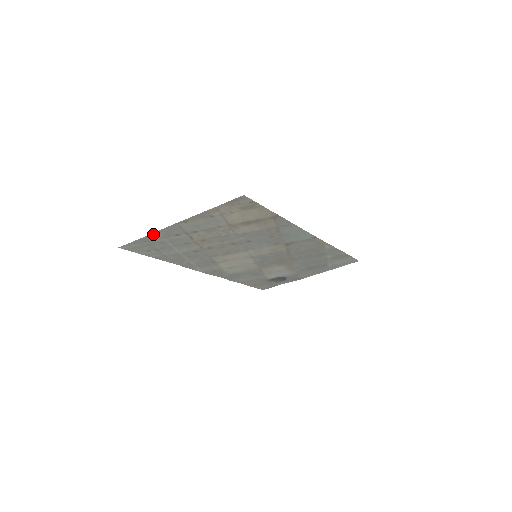
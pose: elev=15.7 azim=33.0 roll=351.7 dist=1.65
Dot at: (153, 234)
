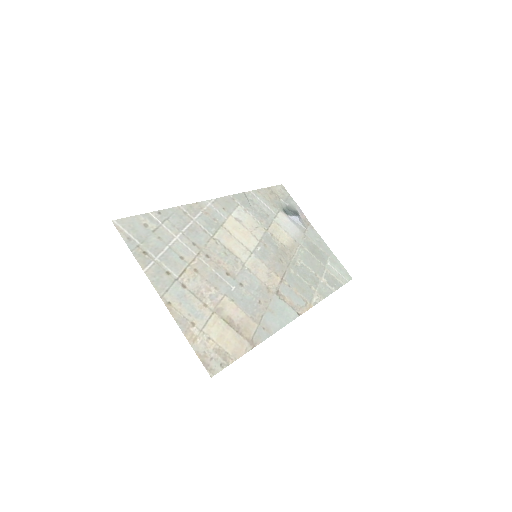
Dot at: (143, 265)
